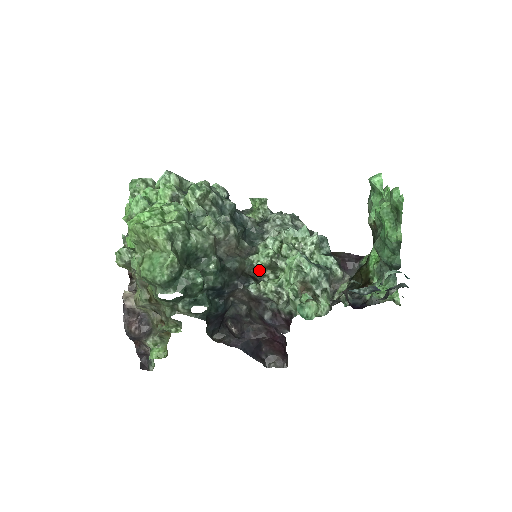
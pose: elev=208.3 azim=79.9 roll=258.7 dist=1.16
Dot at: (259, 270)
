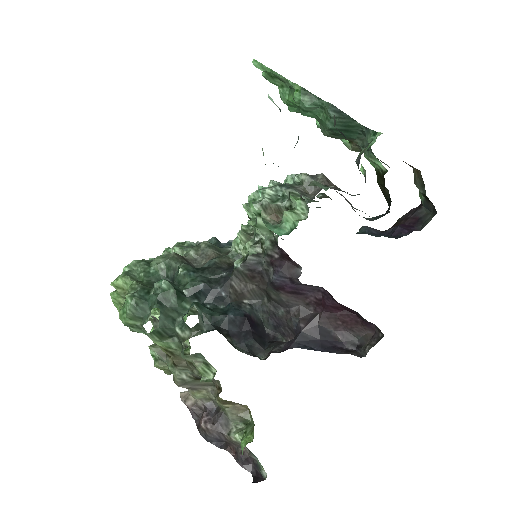
Dot at: occluded
